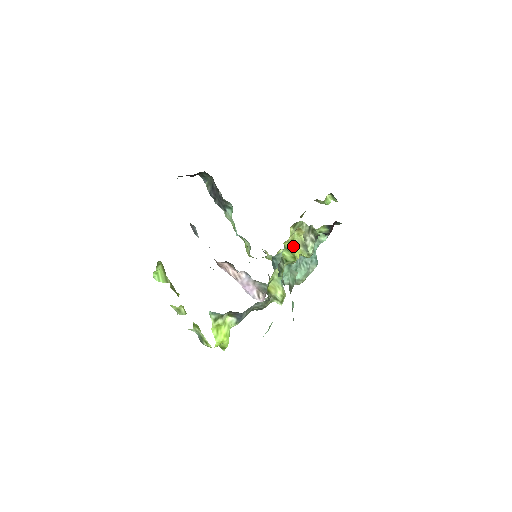
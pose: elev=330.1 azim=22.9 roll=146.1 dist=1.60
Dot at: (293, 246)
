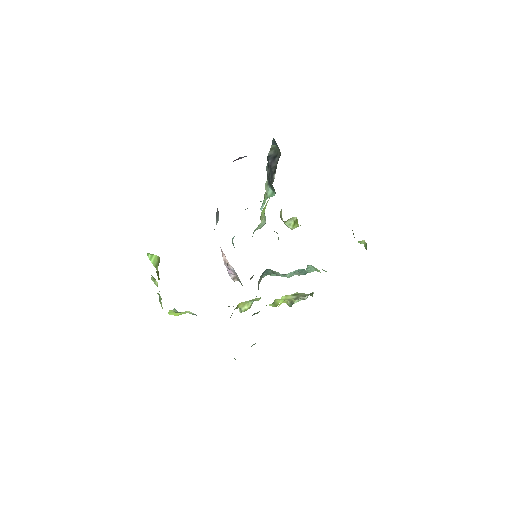
Dot at: (282, 299)
